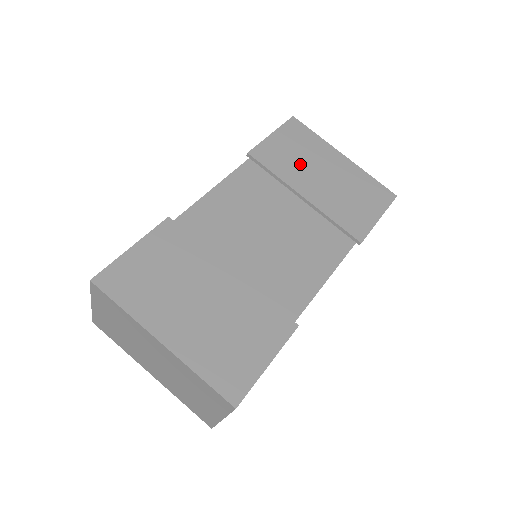
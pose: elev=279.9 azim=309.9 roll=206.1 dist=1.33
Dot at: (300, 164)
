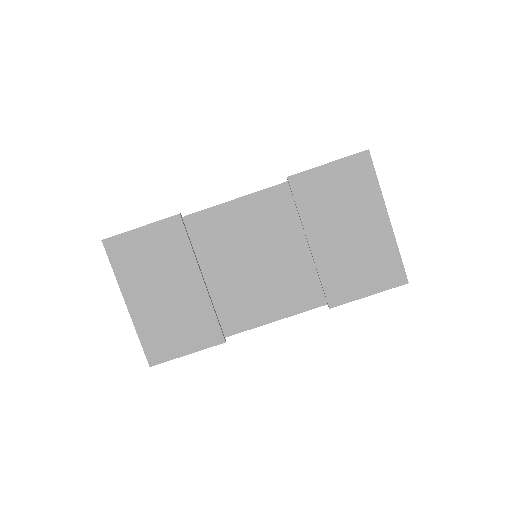
Dot at: (332, 209)
